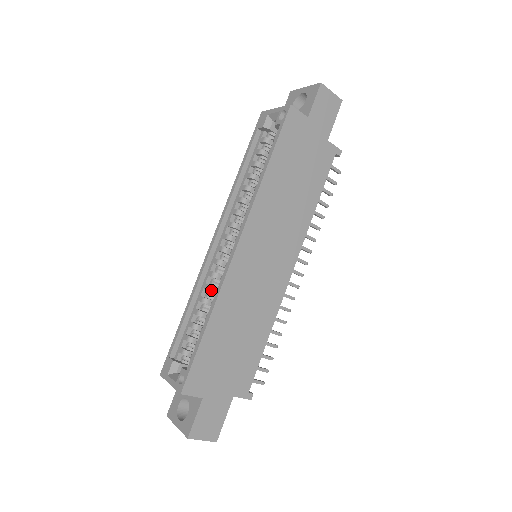
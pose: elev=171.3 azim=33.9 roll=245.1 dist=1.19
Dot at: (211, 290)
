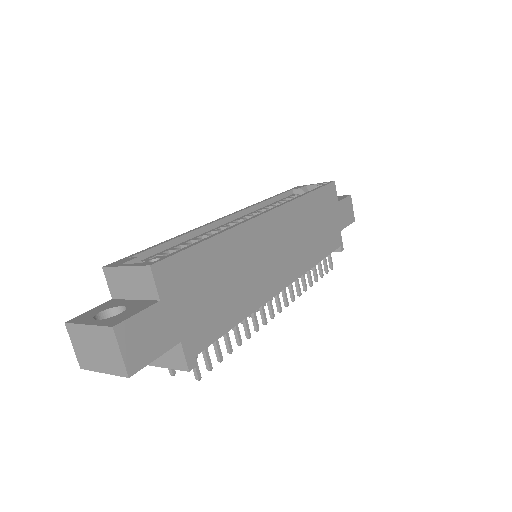
Dot at: occluded
